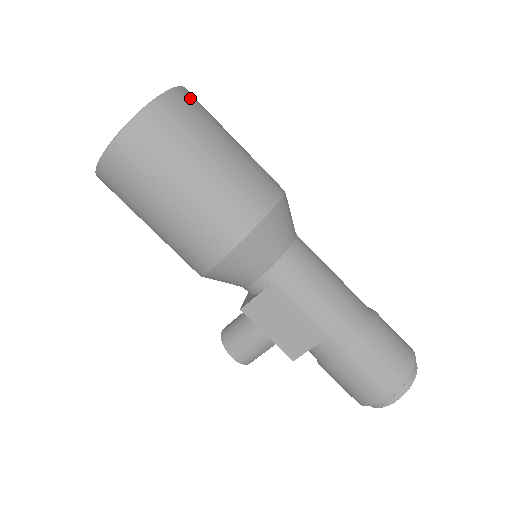
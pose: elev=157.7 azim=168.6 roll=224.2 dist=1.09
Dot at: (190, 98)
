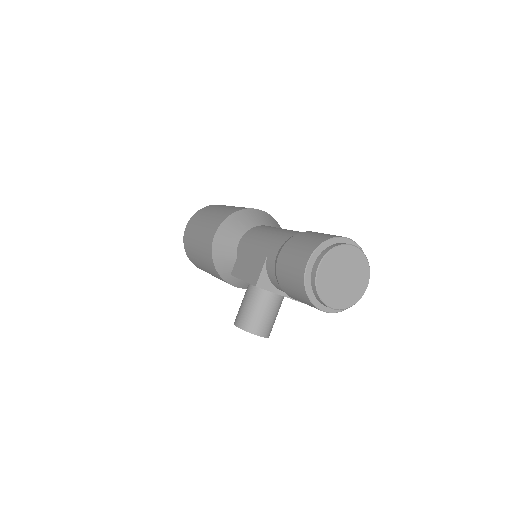
Dot at: occluded
